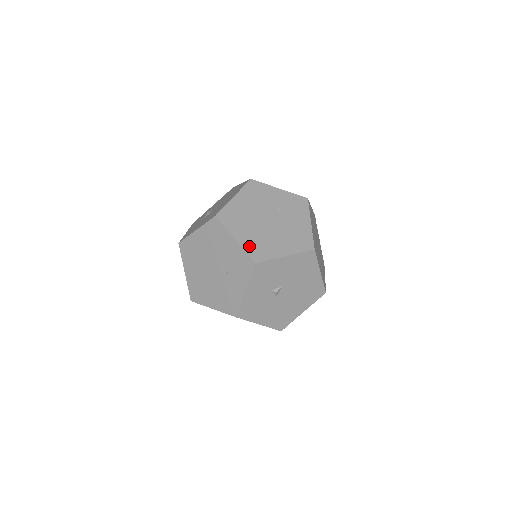
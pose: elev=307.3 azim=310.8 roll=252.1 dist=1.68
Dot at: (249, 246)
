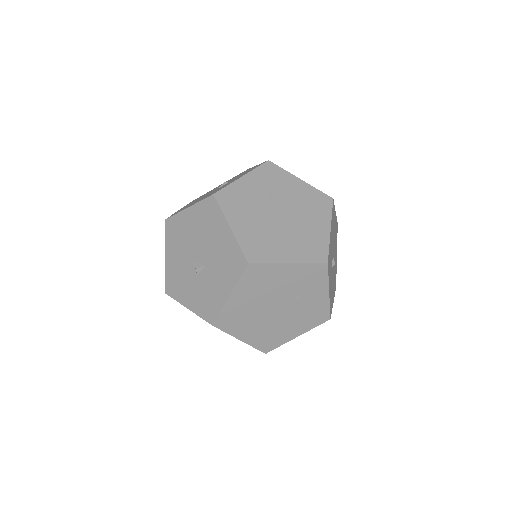
Dot at: (304, 255)
